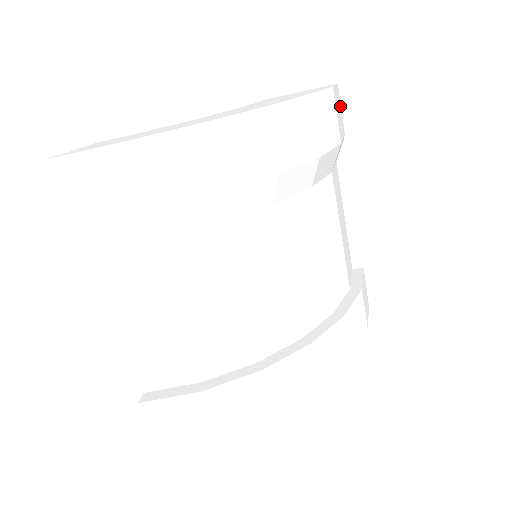
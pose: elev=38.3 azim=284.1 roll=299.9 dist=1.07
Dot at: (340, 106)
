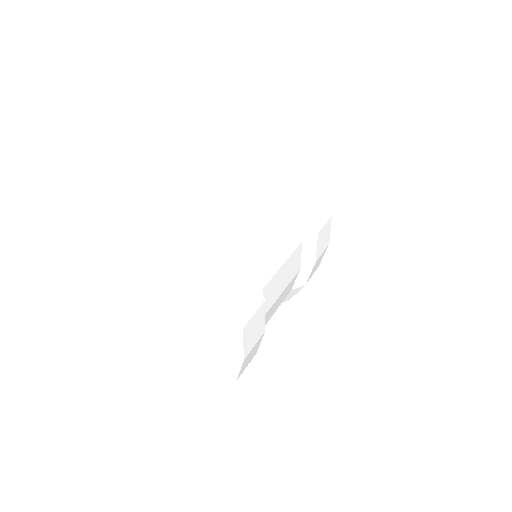
Dot at: occluded
